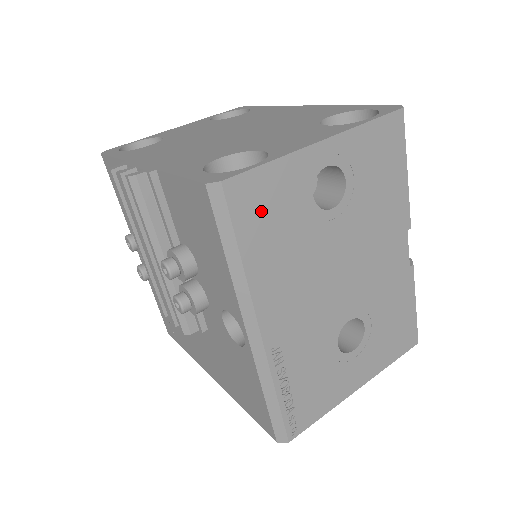
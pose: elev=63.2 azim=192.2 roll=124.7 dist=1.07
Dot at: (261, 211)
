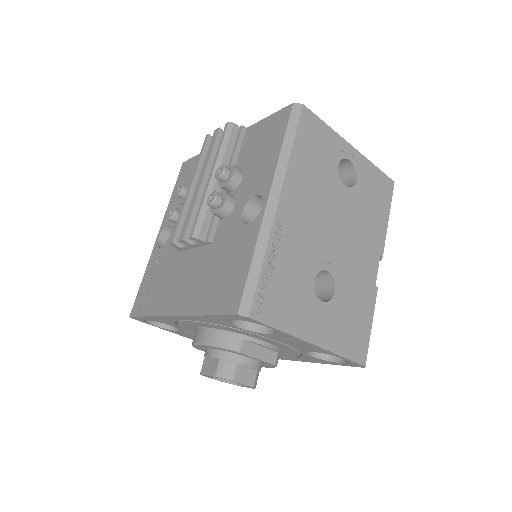
Dot at: (312, 139)
